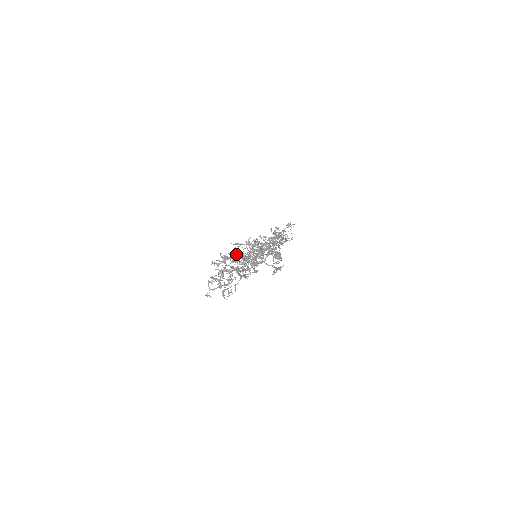
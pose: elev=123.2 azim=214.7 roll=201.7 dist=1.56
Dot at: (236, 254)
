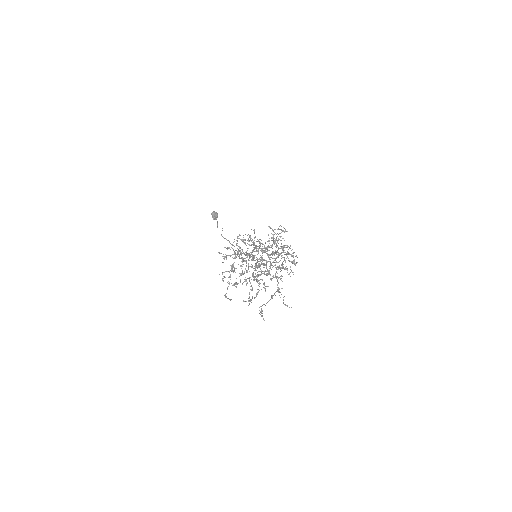
Dot at: (242, 251)
